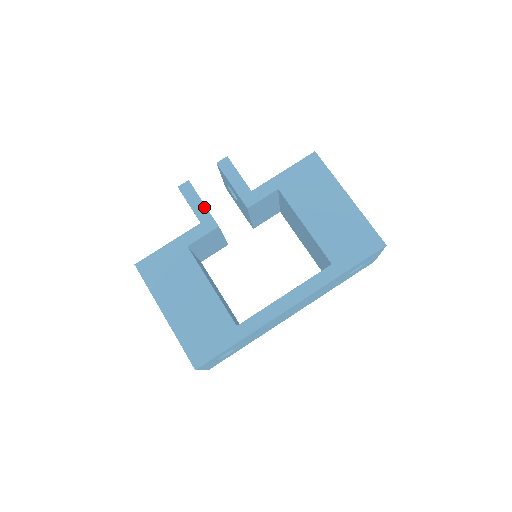
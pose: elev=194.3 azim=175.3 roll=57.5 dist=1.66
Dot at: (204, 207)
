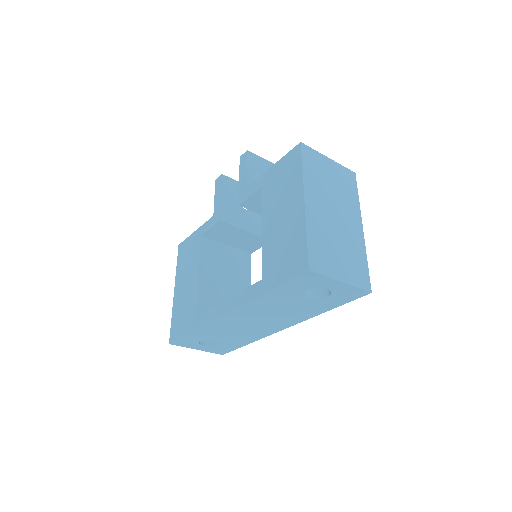
Dot at: (220, 201)
